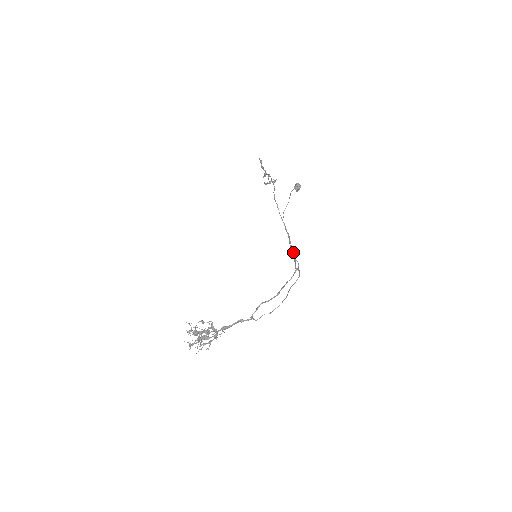
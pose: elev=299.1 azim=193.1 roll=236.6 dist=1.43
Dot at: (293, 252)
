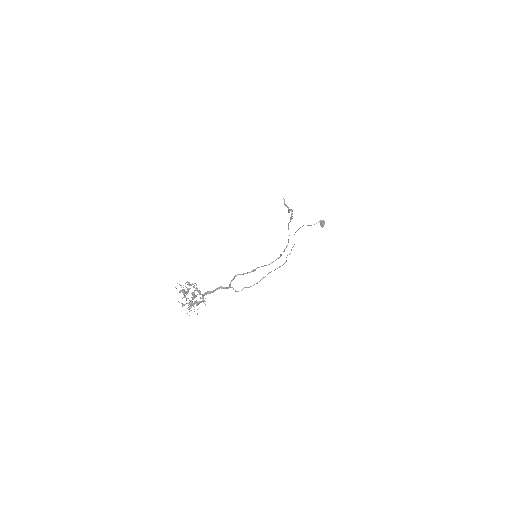
Dot at: (284, 251)
